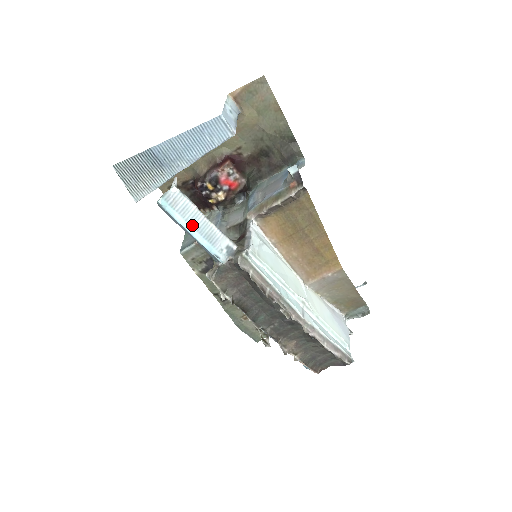
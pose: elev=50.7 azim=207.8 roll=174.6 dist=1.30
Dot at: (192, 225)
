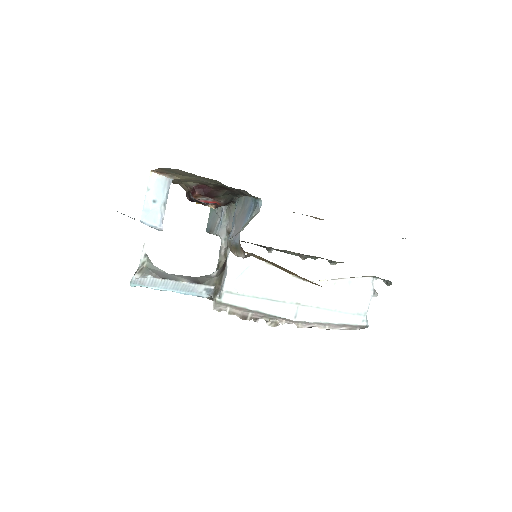
Dot at: (166, 288)
